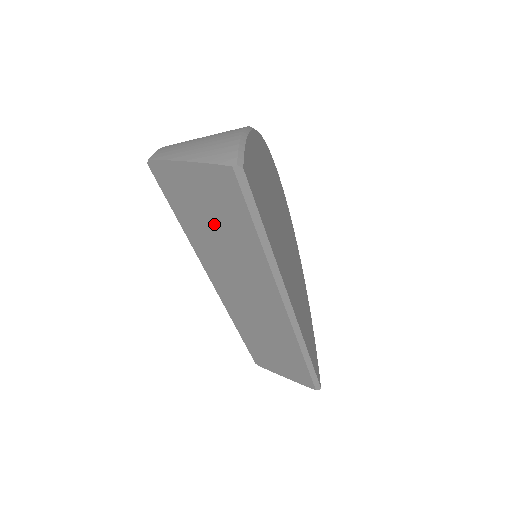
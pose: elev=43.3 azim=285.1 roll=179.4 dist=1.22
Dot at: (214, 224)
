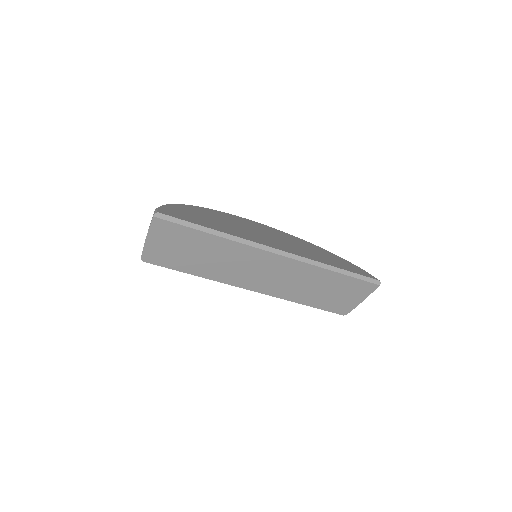
Dot at: (193, 253)
